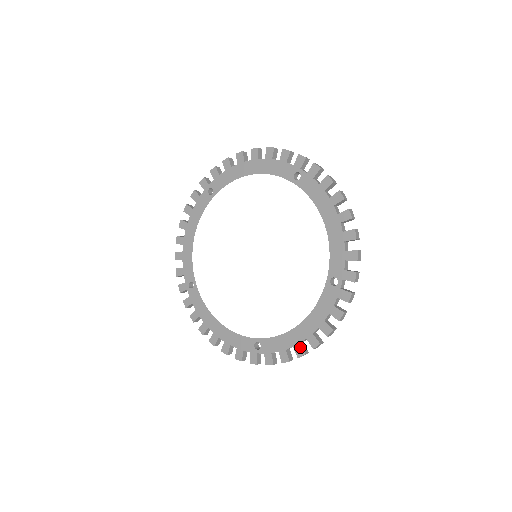
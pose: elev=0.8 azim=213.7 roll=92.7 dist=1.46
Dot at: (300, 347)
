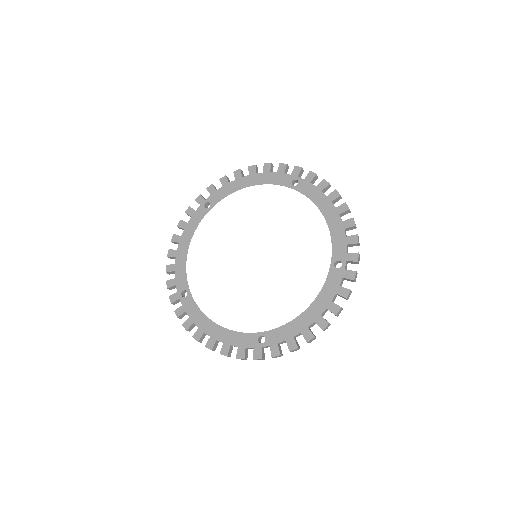
Dot at: (309, 331)
